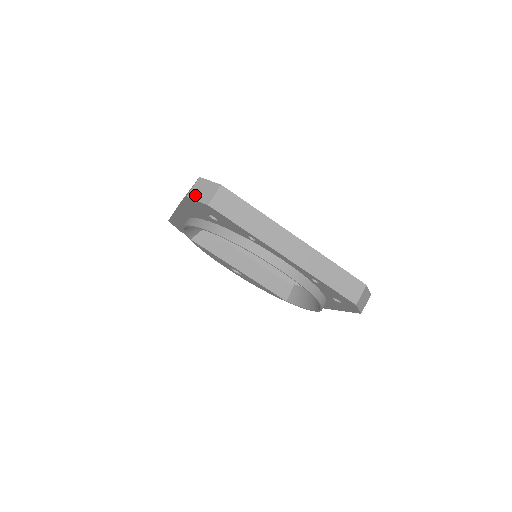
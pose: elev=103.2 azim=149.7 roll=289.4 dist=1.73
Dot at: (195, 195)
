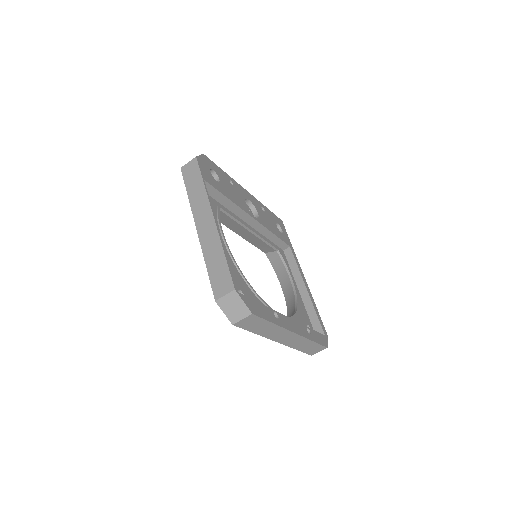
Dot at: (224, 306)
